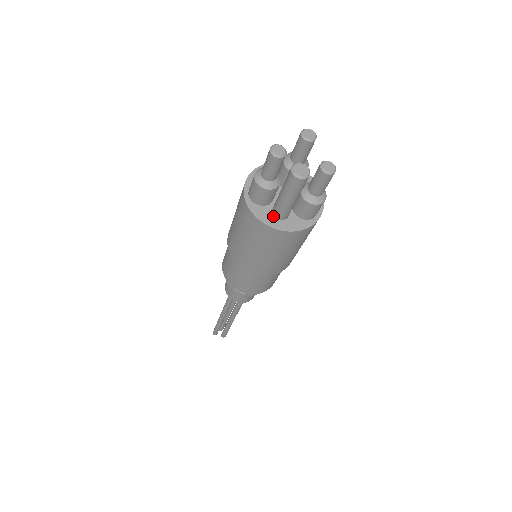
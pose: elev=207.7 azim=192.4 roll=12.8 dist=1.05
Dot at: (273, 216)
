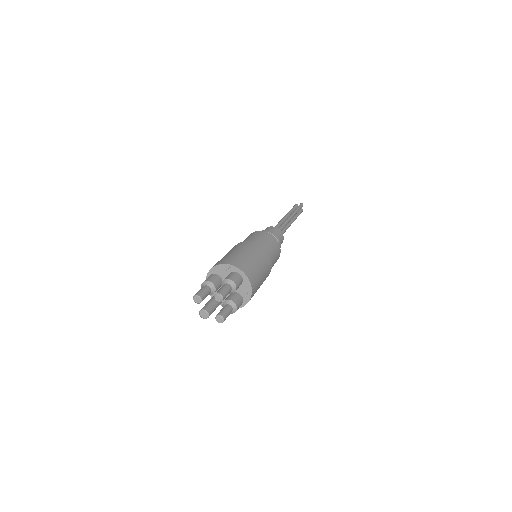
Dot at: occluded
